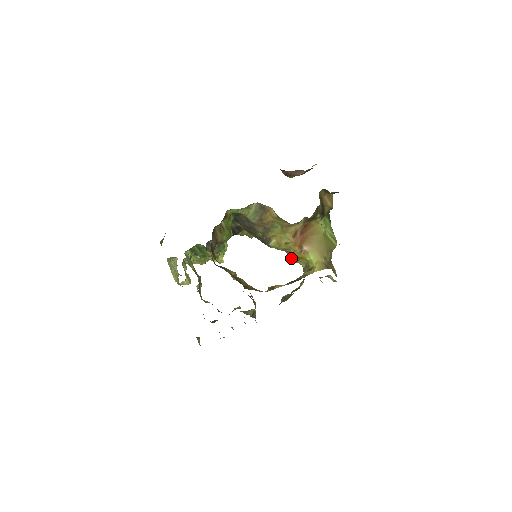
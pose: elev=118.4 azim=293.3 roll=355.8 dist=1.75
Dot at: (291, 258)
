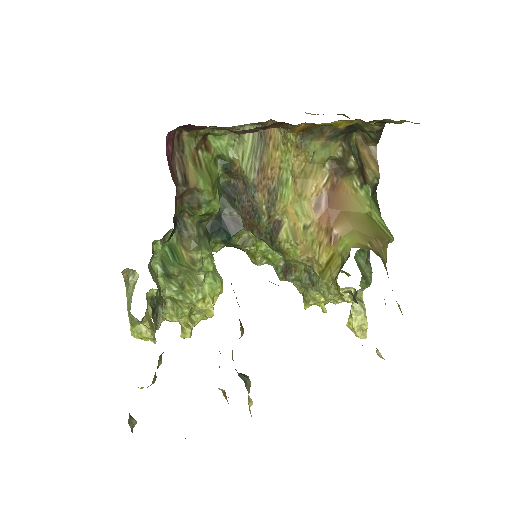
Dot at: (318, 283)
